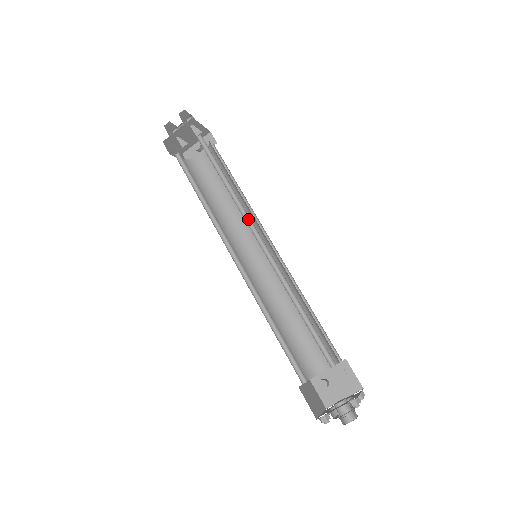
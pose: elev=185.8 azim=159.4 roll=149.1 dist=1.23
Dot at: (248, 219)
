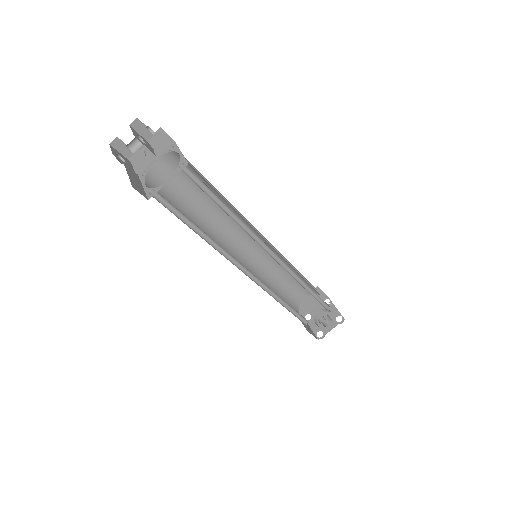
Dot at: (255, 237)
